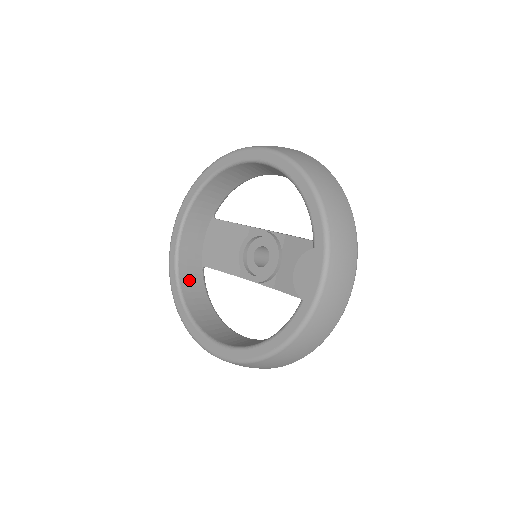
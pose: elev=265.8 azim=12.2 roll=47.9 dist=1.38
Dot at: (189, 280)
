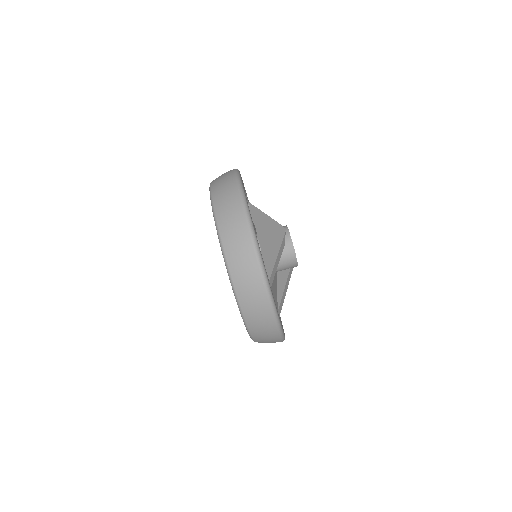
Dot at: occluded
